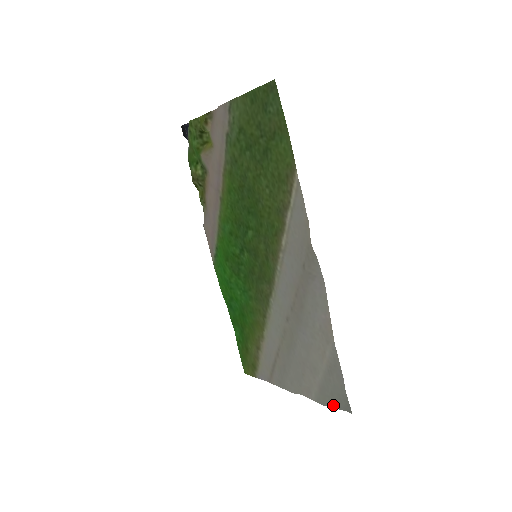
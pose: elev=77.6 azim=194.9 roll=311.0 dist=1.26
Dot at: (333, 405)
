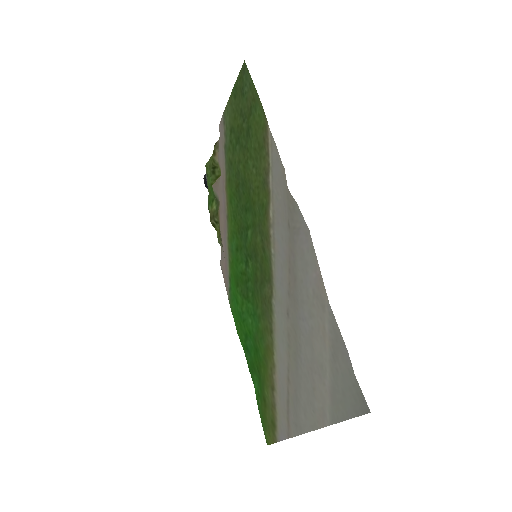
Dot at: (348, 413)
